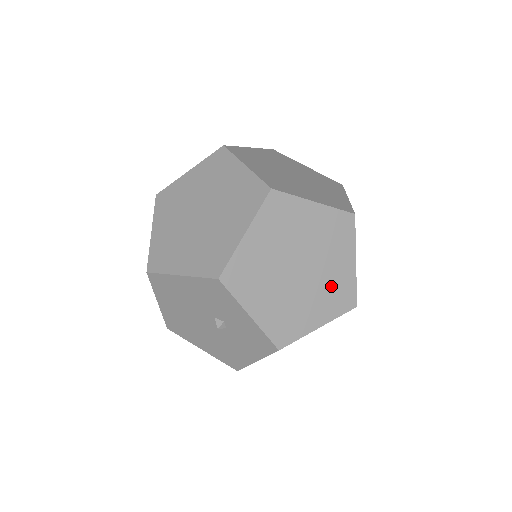
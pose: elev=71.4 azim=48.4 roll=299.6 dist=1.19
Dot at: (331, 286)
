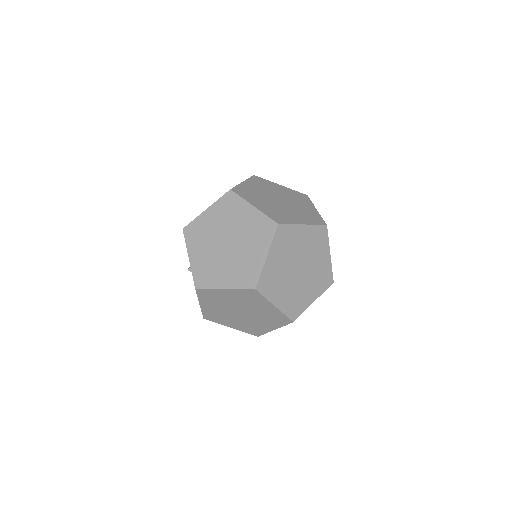
Dot at: (243, 265)
